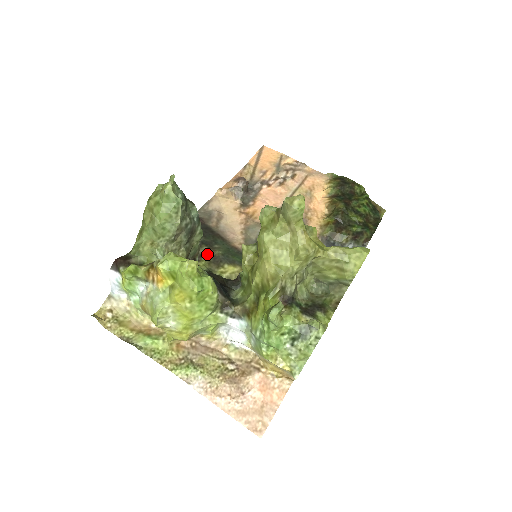
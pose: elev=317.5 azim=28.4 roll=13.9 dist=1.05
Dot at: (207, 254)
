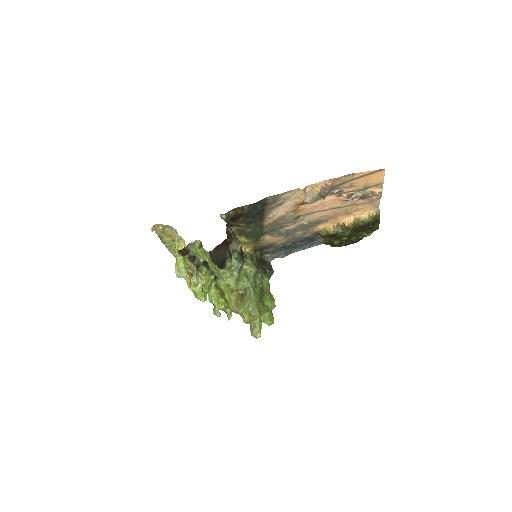
Dot at: (241, 228)
